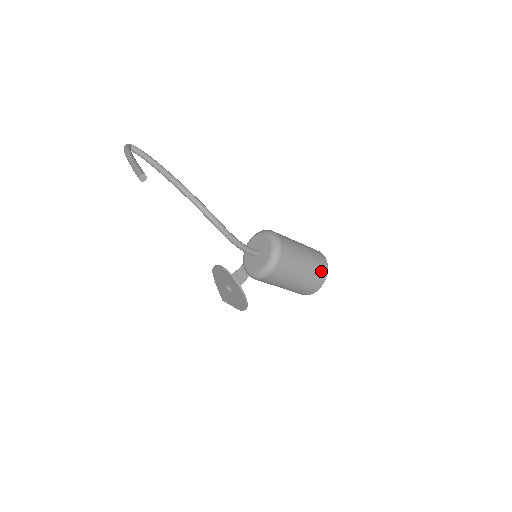
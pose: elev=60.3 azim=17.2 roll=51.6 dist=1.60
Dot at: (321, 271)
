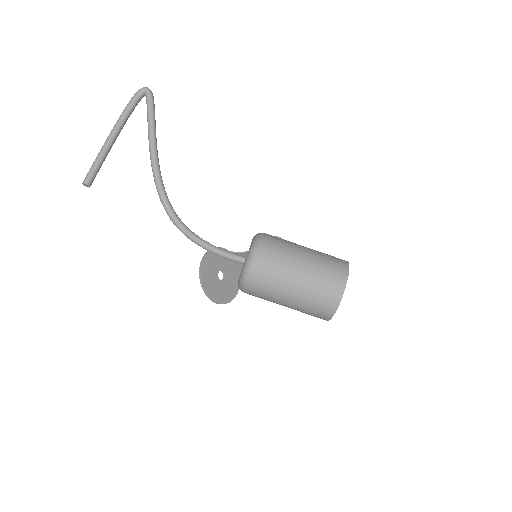
Dot at: (321, 311)
